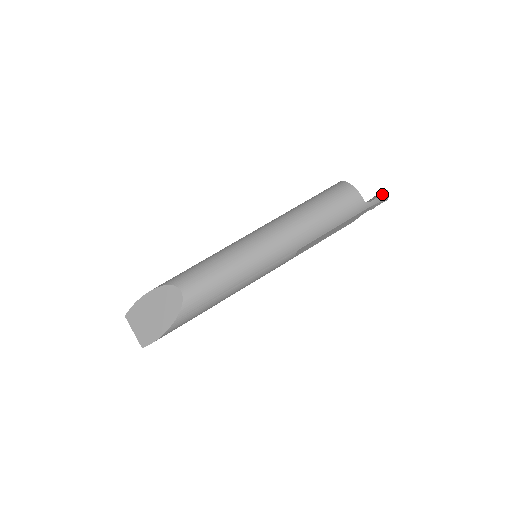
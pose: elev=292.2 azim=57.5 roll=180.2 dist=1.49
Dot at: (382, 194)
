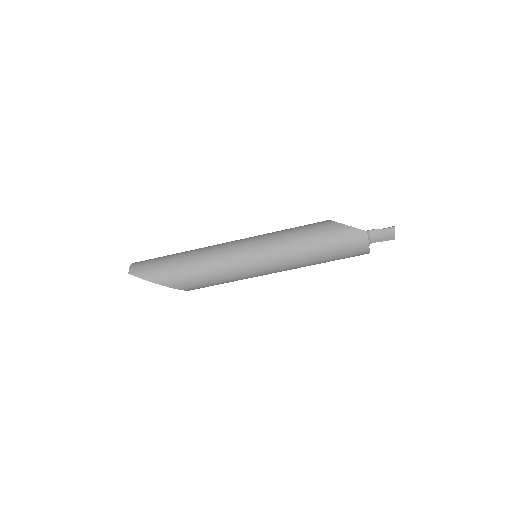
Dot at: (388, 240)
